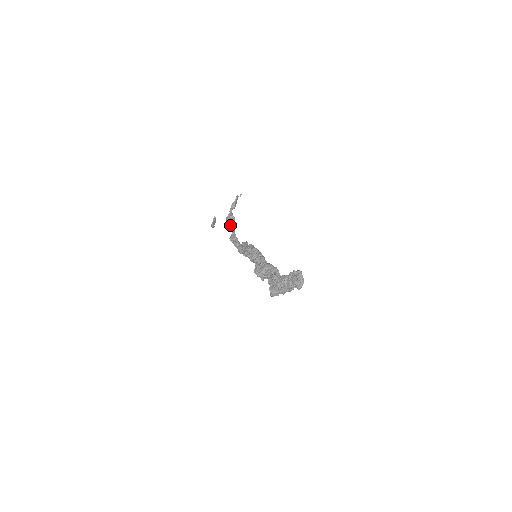
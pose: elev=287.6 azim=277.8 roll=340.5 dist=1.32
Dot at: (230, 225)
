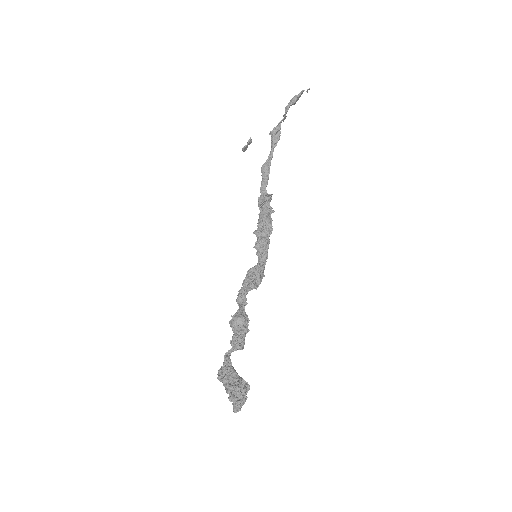
Dot at: (271, 144)
